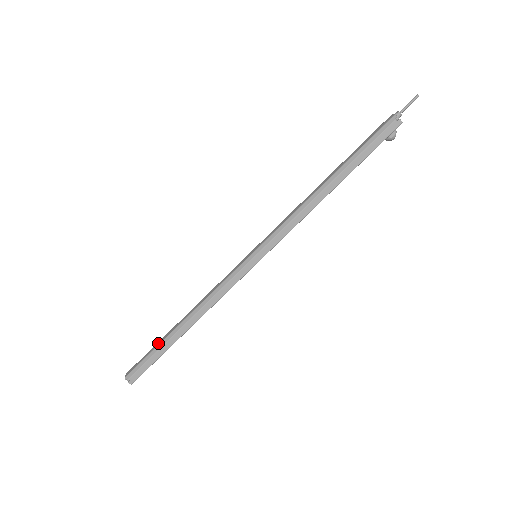
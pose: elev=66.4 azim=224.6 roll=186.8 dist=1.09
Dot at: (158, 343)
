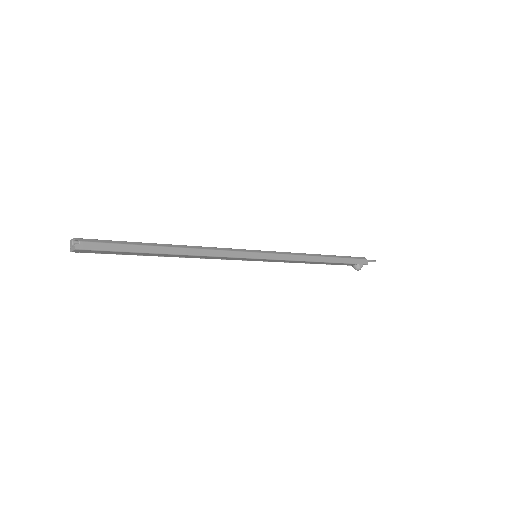
Dot at: (135, 242)
